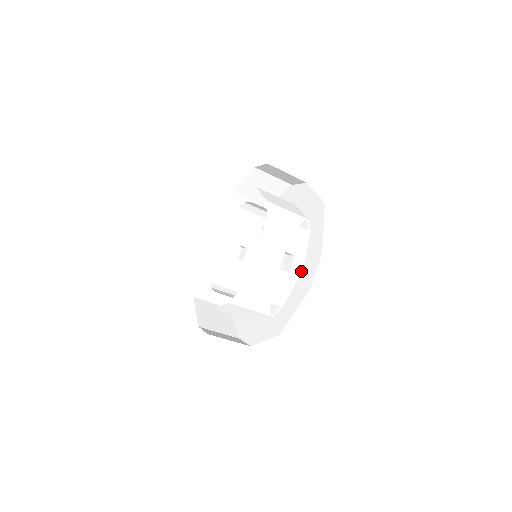
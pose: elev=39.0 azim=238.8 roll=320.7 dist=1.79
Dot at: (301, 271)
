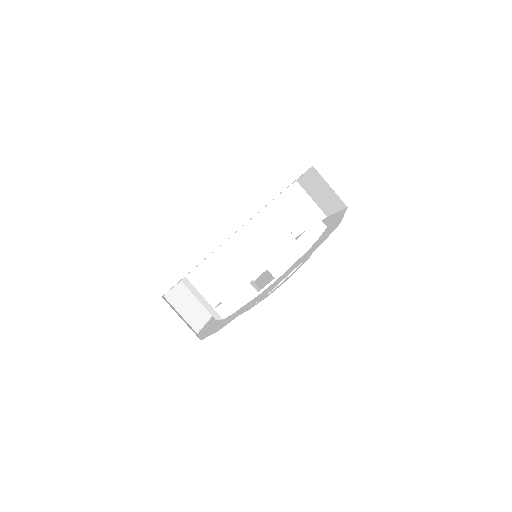
Dot at: (309, 248)
